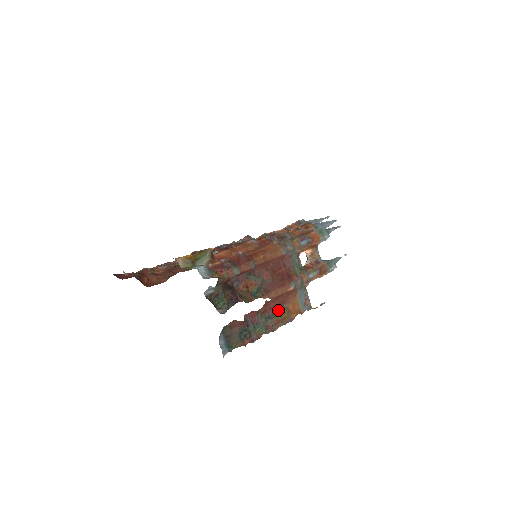
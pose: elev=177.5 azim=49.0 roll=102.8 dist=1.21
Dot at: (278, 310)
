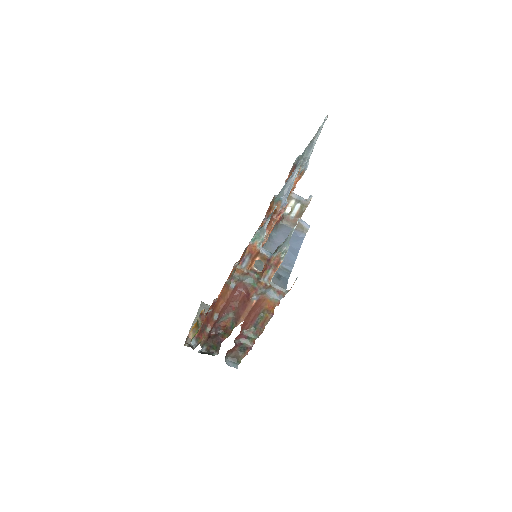
Dot at: (259, 316)
